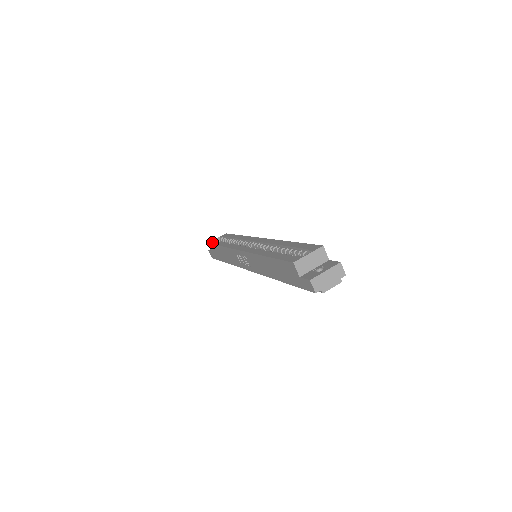
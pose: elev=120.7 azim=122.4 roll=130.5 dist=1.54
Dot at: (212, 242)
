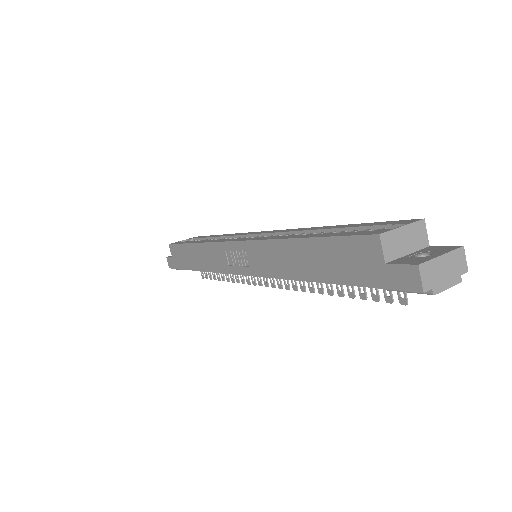
Dot at: occluded
